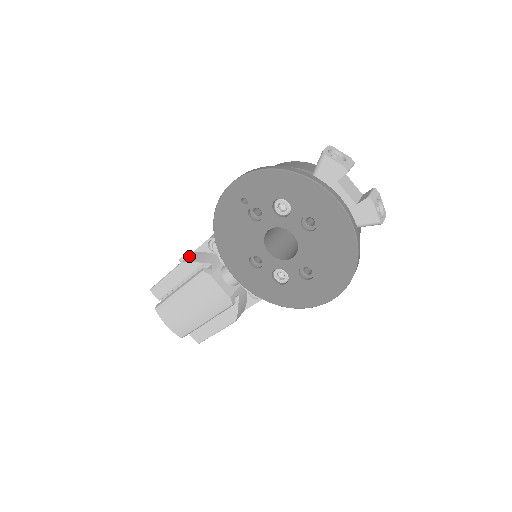
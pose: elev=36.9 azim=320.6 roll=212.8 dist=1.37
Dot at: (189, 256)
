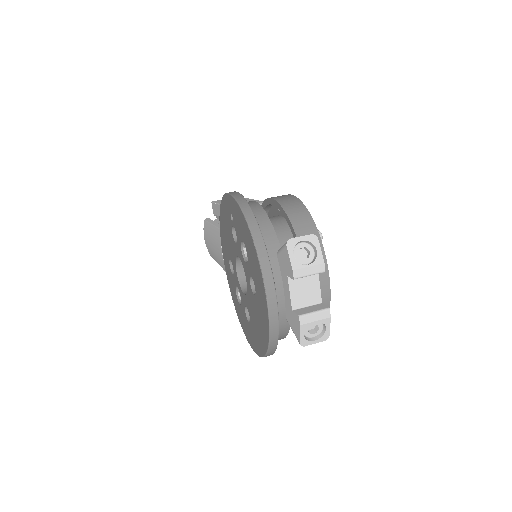
Dot at: occluded
